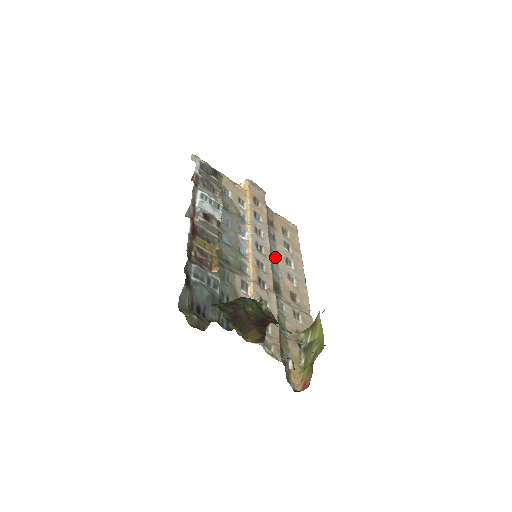
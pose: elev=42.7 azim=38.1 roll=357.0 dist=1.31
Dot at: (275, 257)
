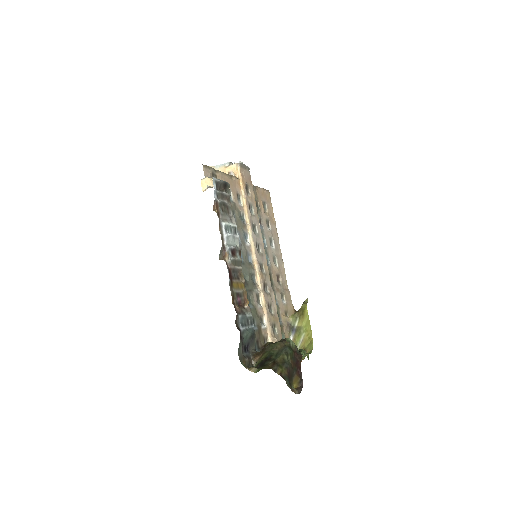
Dot at: (265, 245)
